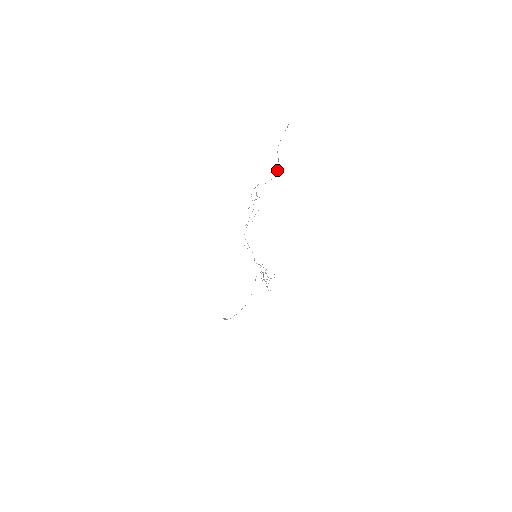
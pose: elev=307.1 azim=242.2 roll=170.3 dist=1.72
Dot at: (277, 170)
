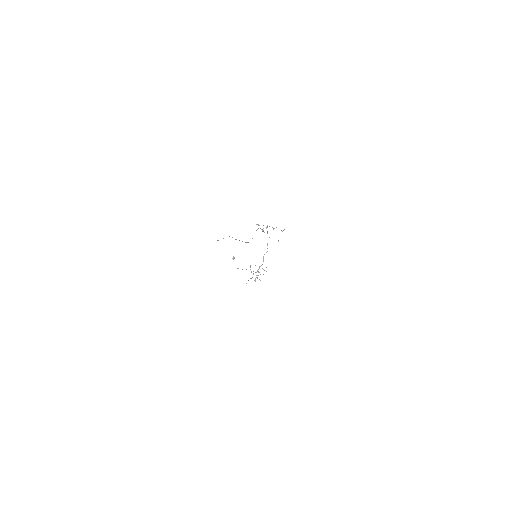
Dot at: (247, 242)
